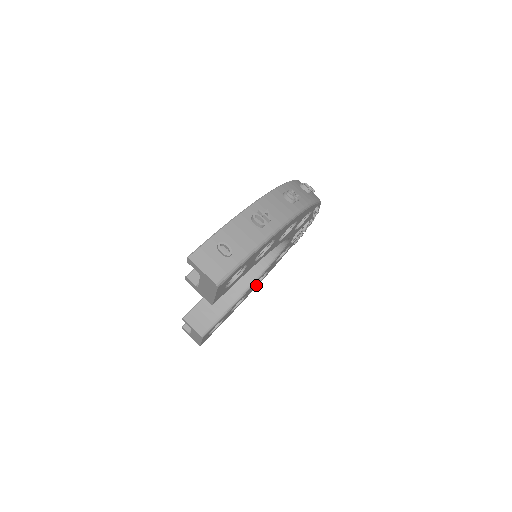
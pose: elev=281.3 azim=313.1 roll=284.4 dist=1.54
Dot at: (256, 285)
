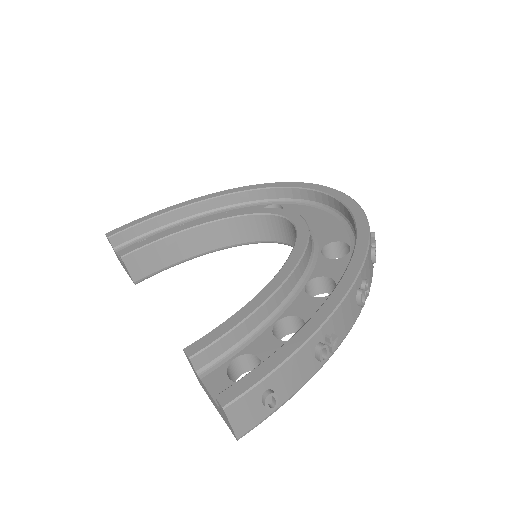
Dot at: occluded
